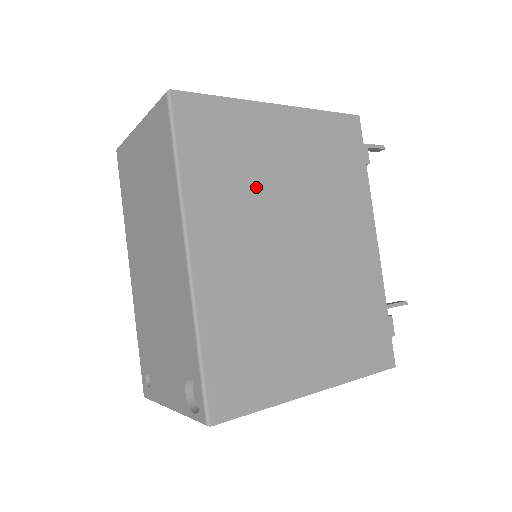
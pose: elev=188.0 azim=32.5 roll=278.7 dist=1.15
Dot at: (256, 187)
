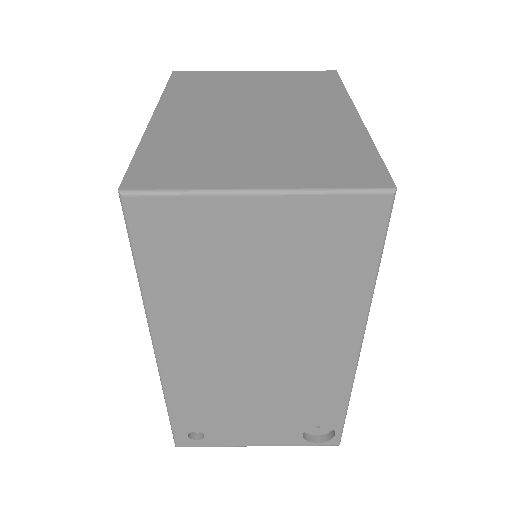
Dot at: occluded
